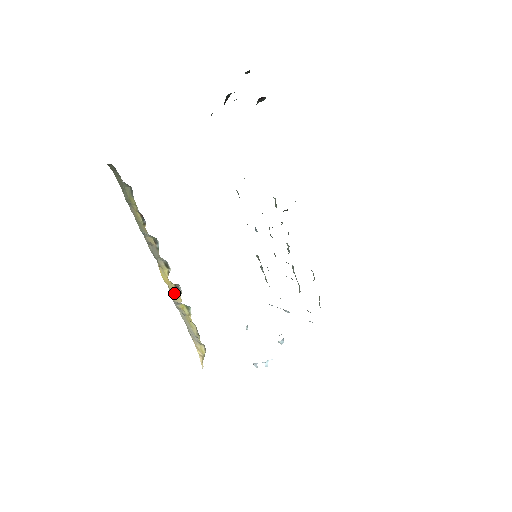
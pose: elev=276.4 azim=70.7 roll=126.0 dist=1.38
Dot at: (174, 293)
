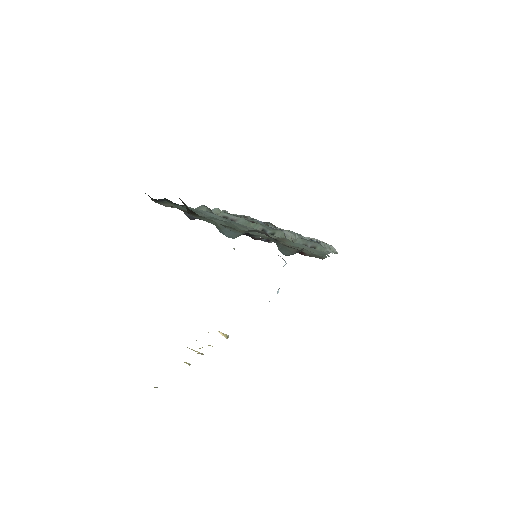
Dot at: occluded
